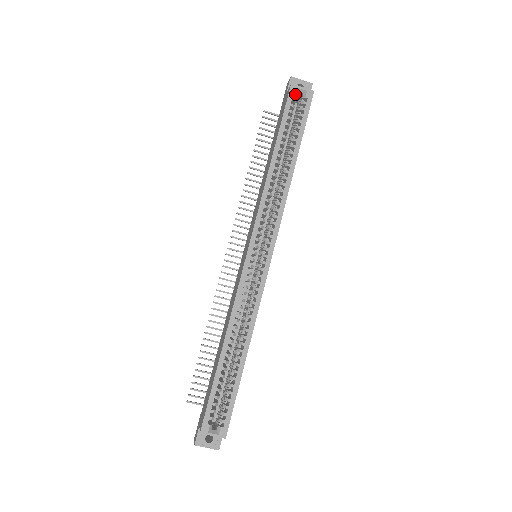
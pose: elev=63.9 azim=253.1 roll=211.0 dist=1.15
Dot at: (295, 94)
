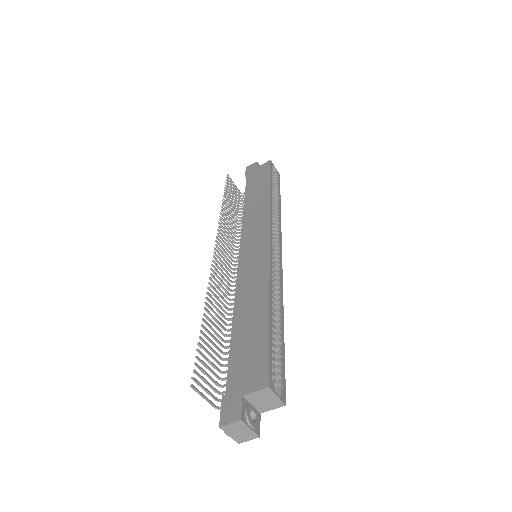
Dot at: (273, 167)
